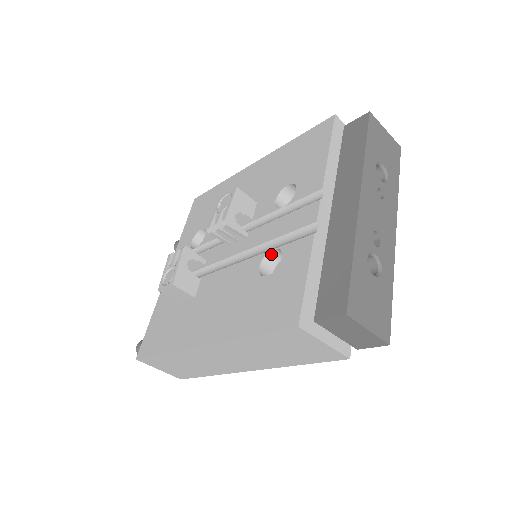
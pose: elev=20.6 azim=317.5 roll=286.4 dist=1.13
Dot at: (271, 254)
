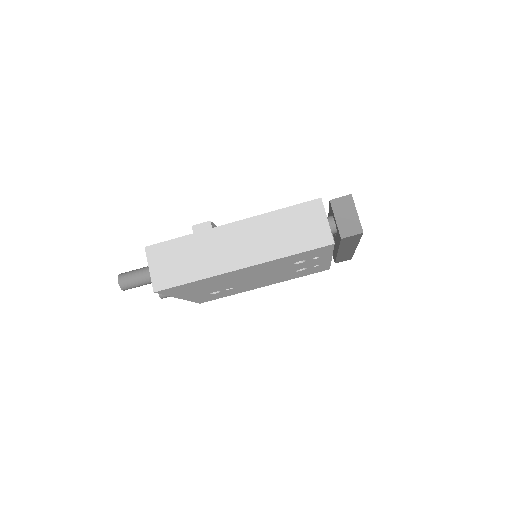
Dot at: occluded
